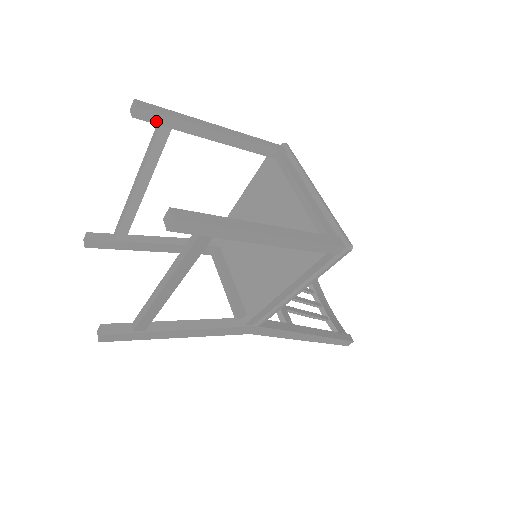
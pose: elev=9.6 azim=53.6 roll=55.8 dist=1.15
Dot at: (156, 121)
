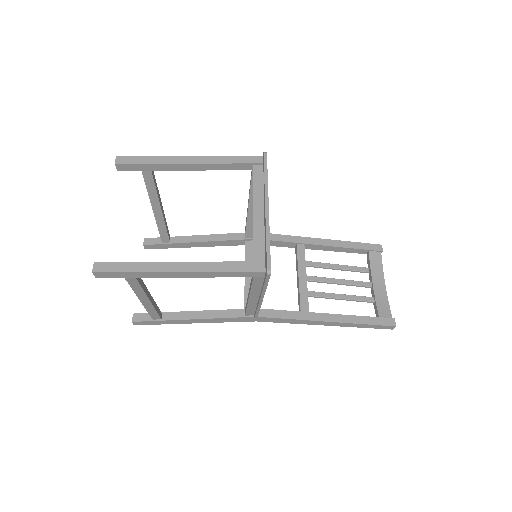
Dot at: (135, 169)
